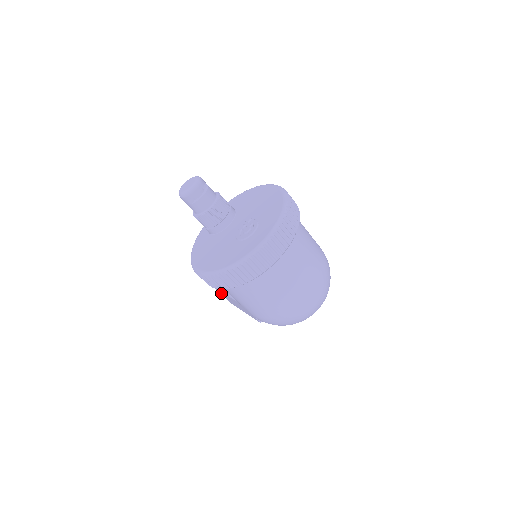
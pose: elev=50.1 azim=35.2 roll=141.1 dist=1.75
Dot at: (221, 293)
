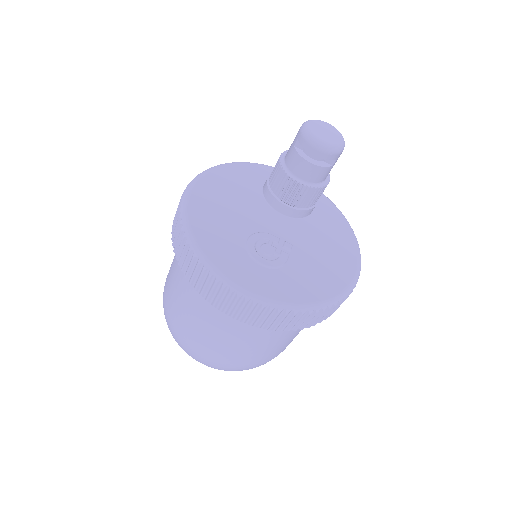
Dot at: occluded
